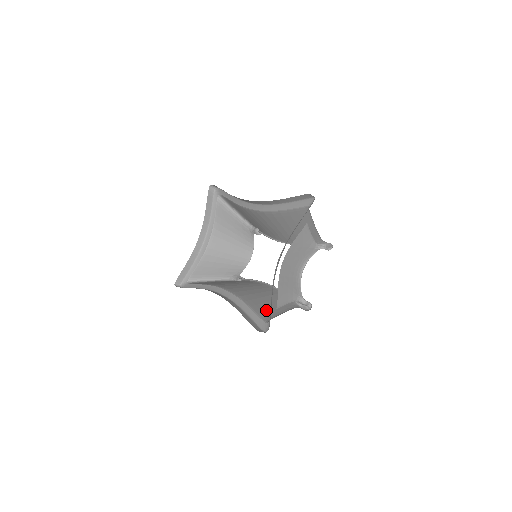
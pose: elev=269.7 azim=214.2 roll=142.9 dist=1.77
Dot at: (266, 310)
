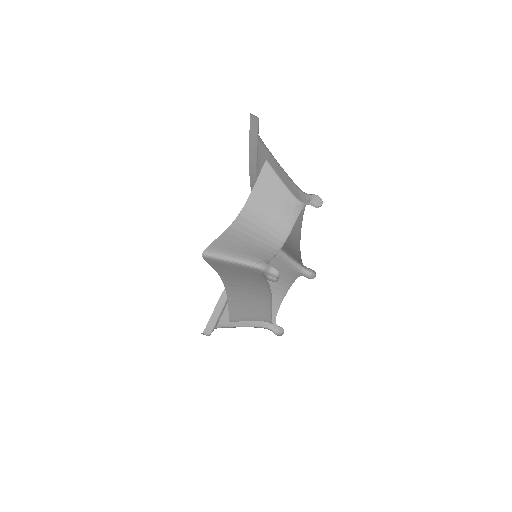
Dot at: occluded
